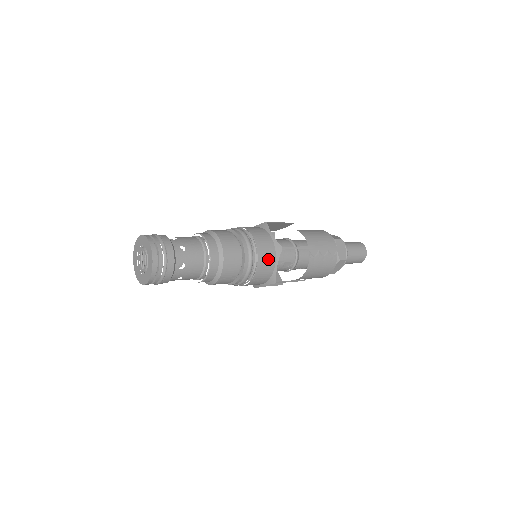
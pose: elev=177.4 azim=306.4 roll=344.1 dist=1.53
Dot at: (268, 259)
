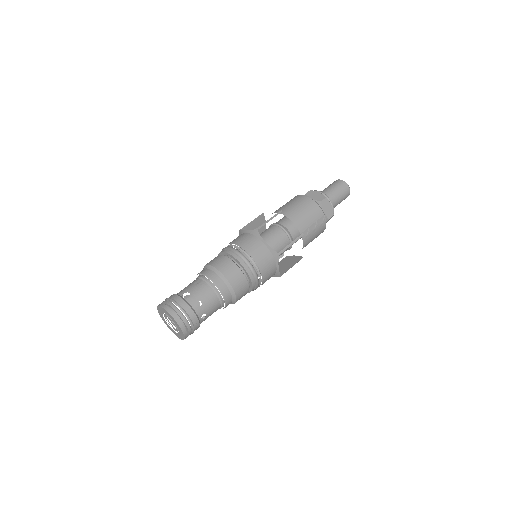
Dot at: (269, 267)
